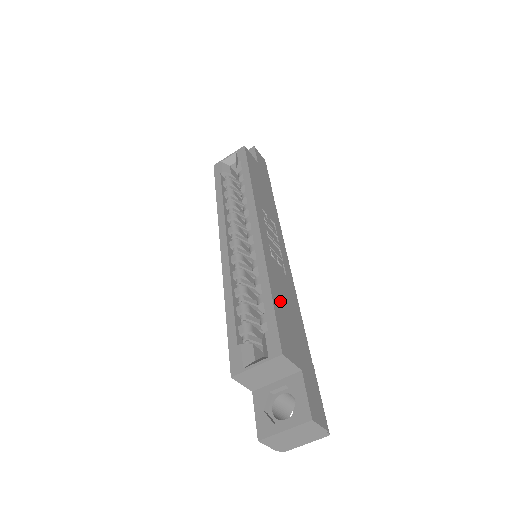
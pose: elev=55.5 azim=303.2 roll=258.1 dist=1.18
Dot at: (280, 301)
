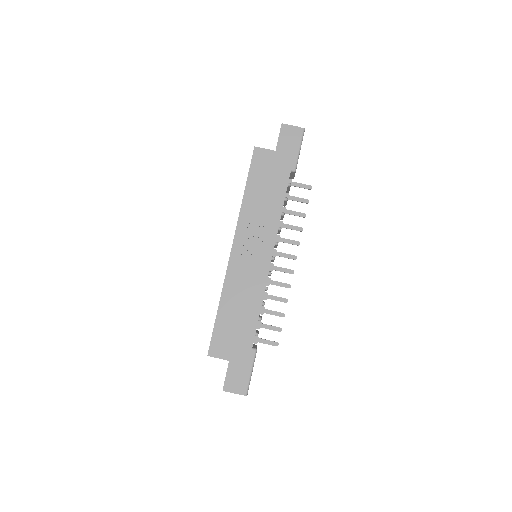
Dot at: (228, 314)
